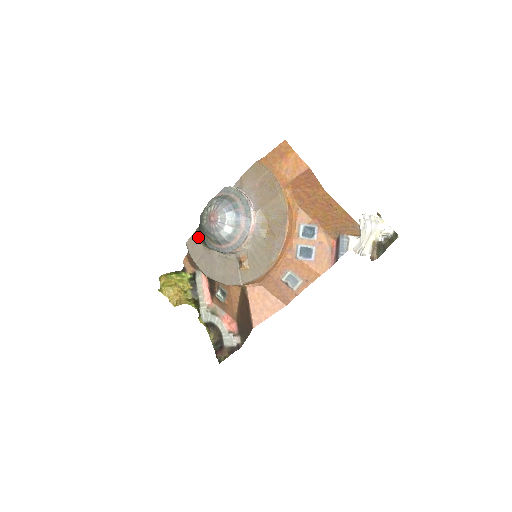
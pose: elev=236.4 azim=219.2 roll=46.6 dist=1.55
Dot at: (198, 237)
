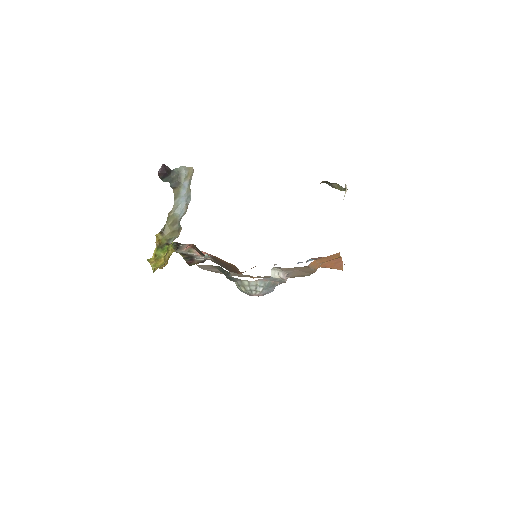
Dot at: (215, 267)
